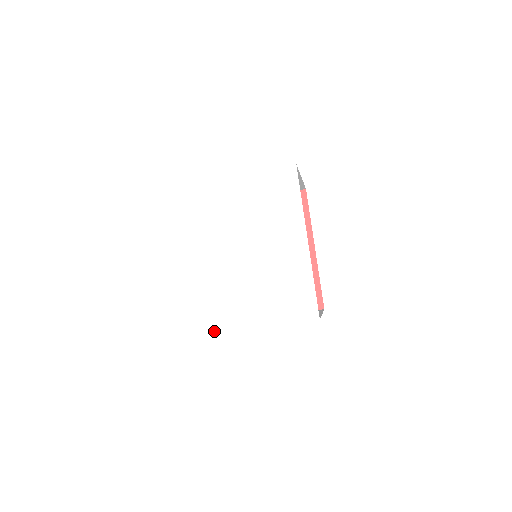
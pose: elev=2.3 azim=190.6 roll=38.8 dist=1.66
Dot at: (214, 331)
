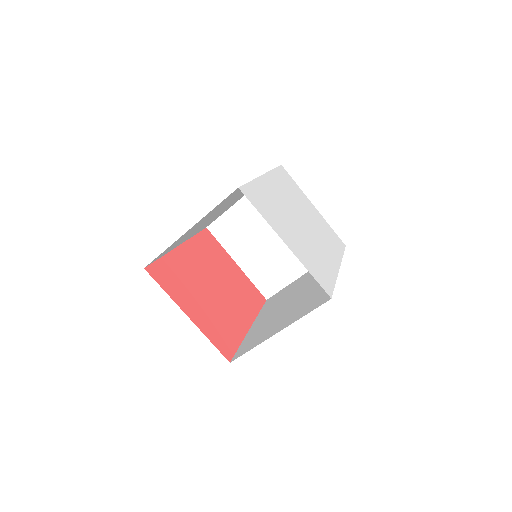
Dot at: (259, 207)
